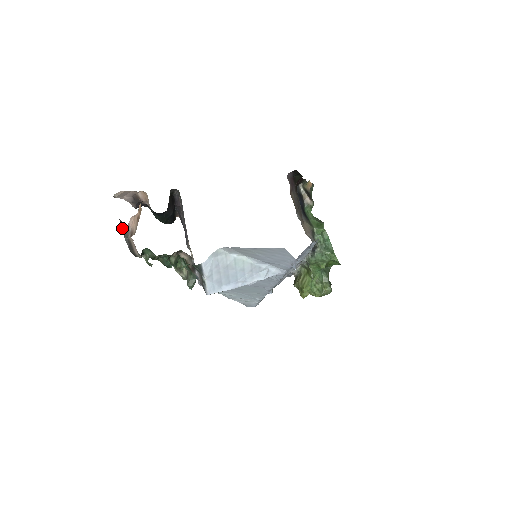
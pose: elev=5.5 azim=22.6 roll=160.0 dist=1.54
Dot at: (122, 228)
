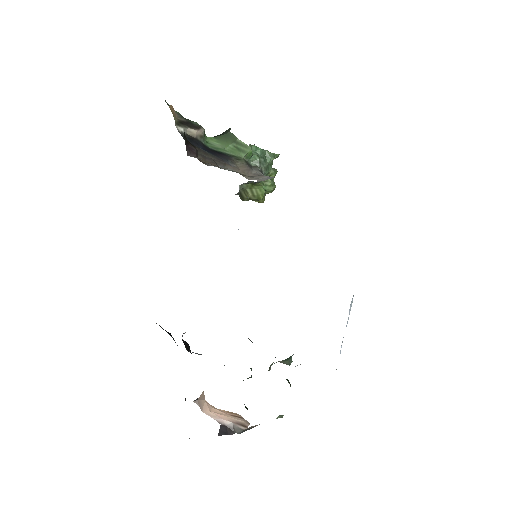
Dot at: (229, 434)
